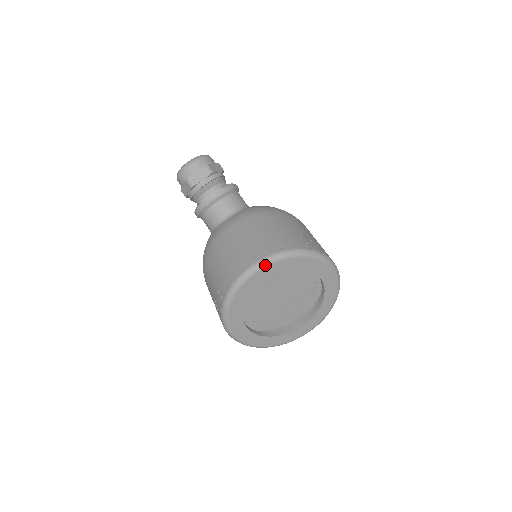
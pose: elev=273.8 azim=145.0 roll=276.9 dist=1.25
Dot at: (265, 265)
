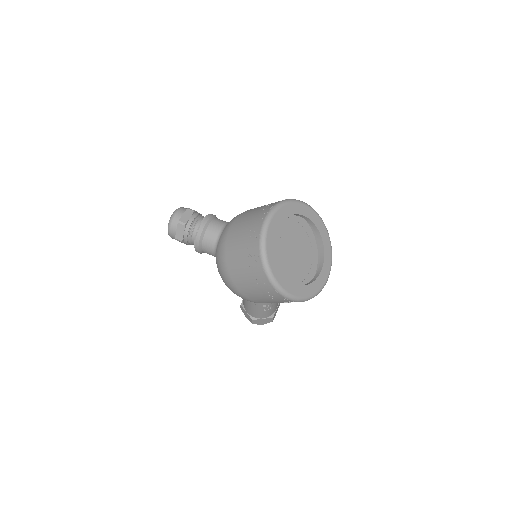
Dot at: (274, 212)
